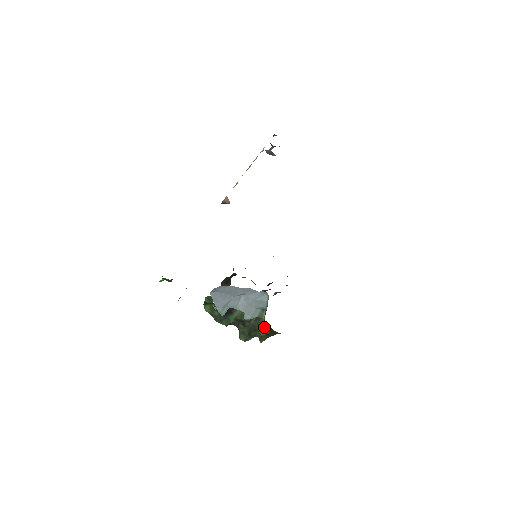
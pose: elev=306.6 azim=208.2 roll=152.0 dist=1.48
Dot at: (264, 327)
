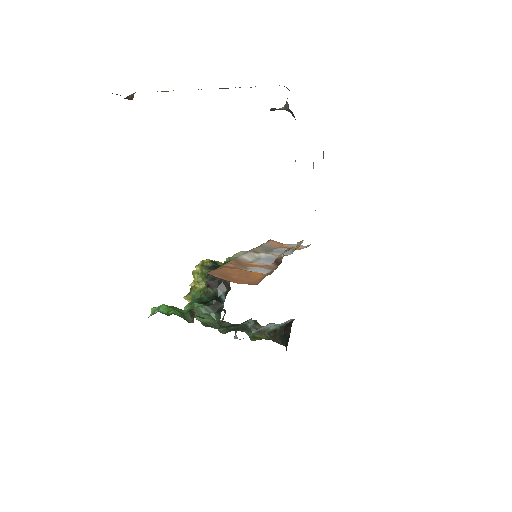
Dot at: (274, 340)
